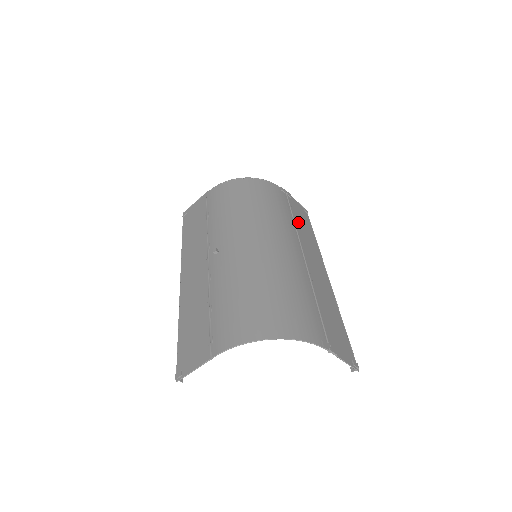
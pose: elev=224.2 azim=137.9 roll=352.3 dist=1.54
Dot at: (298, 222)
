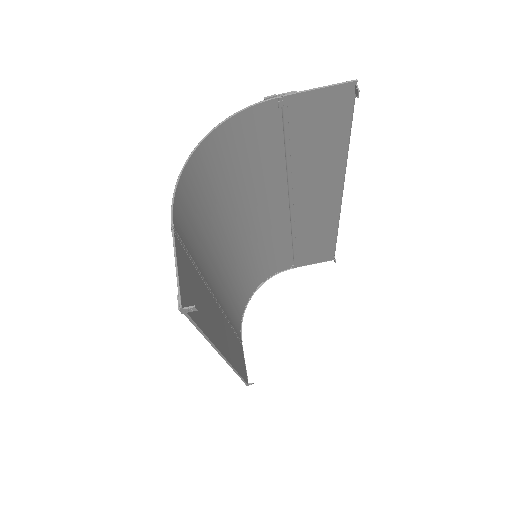
Dot at: (302, 242)
